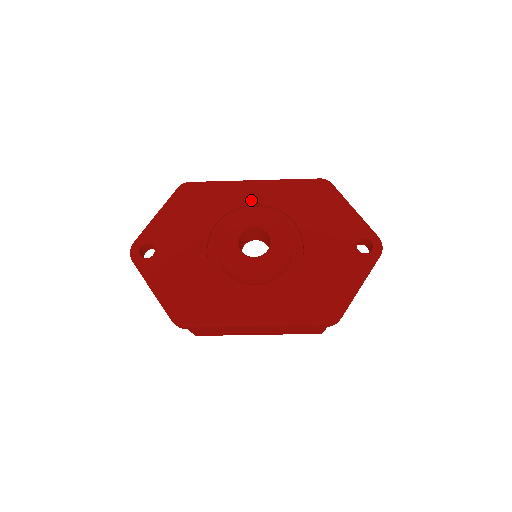
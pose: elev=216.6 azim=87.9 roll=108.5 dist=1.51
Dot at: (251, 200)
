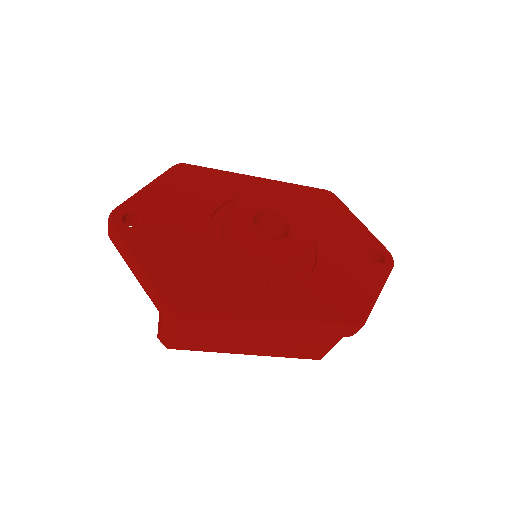
Dot at: occluded
